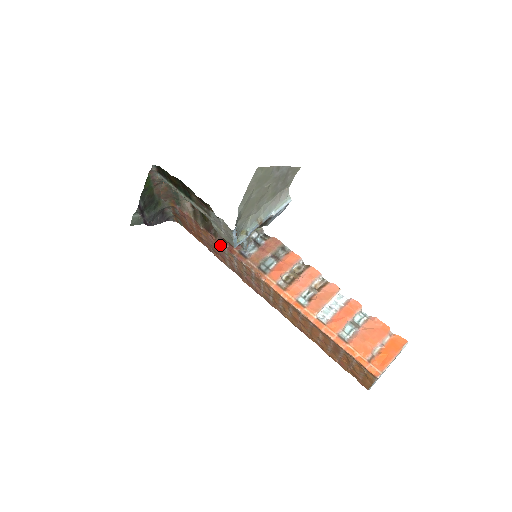
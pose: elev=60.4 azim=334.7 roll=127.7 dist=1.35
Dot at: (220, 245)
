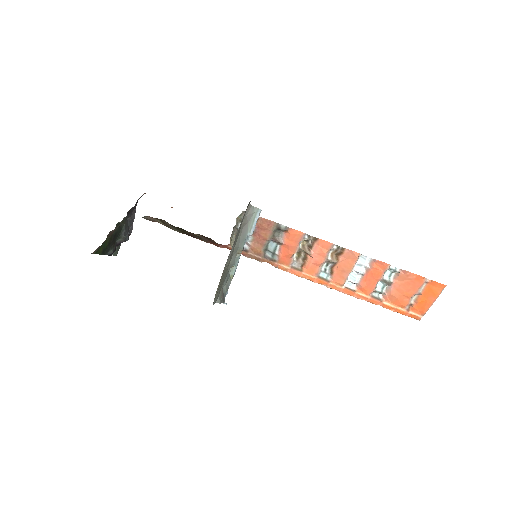
Dot at: (212, 242)
